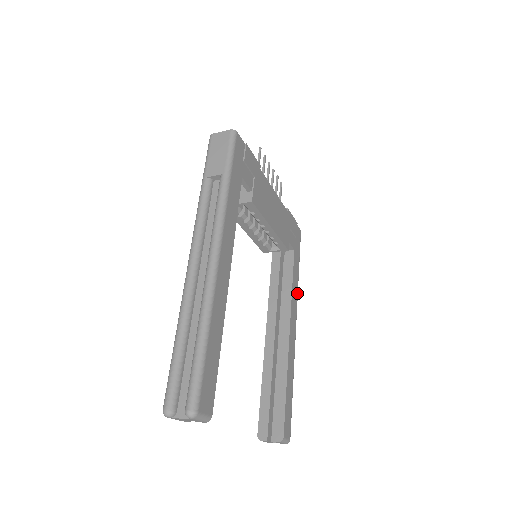
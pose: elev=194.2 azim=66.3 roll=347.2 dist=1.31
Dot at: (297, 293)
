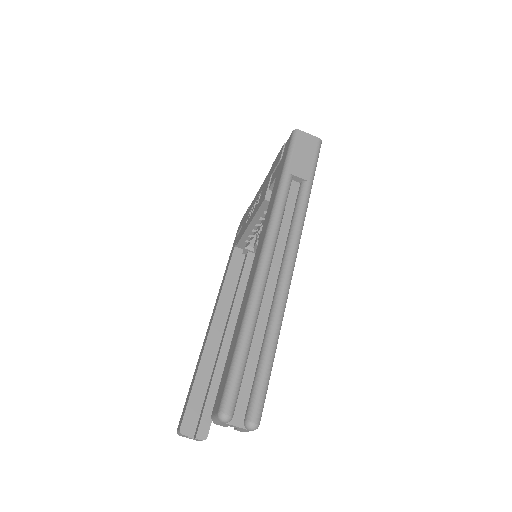
Dot at: occluded
